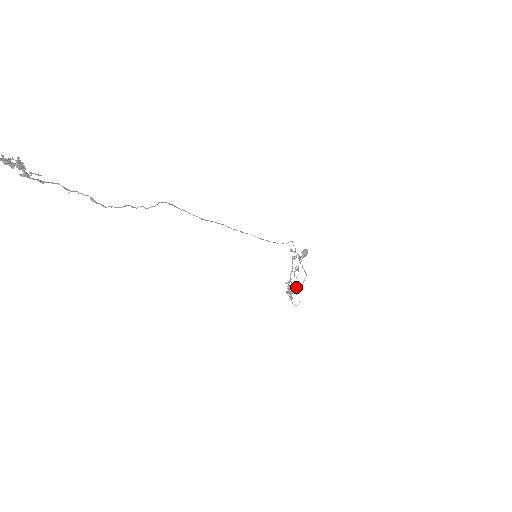
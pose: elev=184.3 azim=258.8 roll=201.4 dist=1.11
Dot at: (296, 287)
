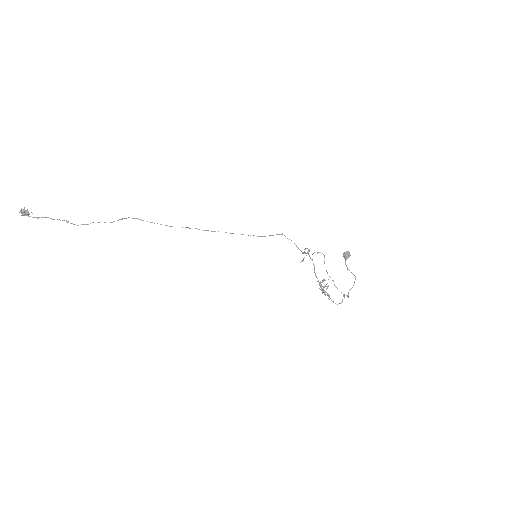
Dot at: (321, 282)
